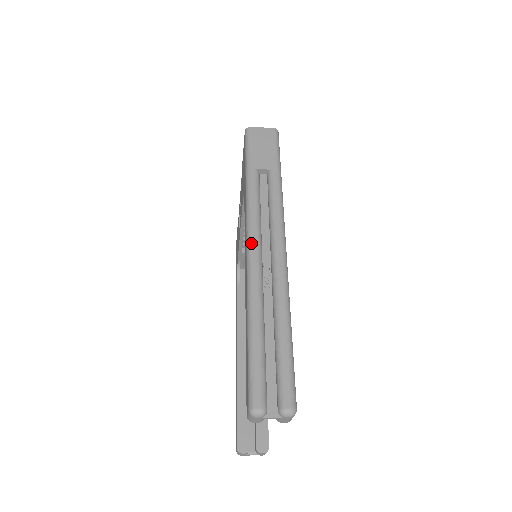
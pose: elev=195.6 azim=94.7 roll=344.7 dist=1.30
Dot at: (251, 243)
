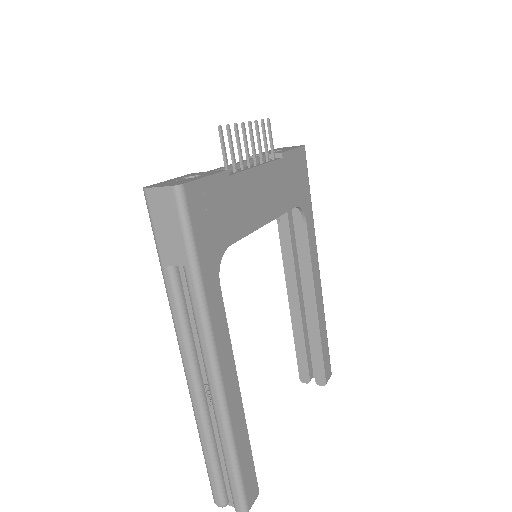
Dot at: (184, 366)
